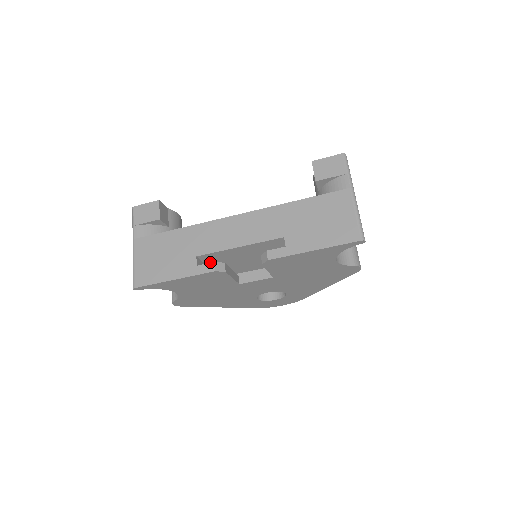
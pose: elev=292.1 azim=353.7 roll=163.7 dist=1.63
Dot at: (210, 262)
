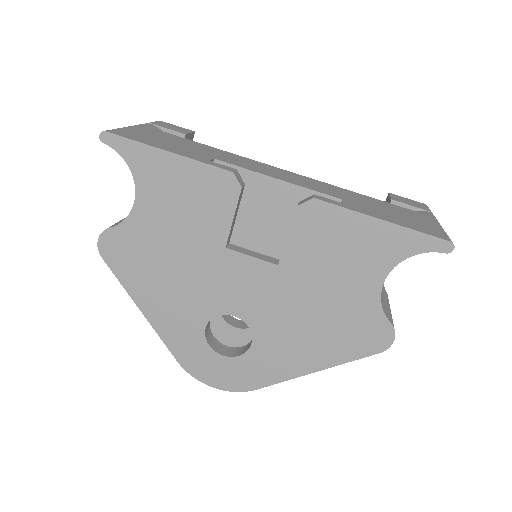
Dot at: occluded
